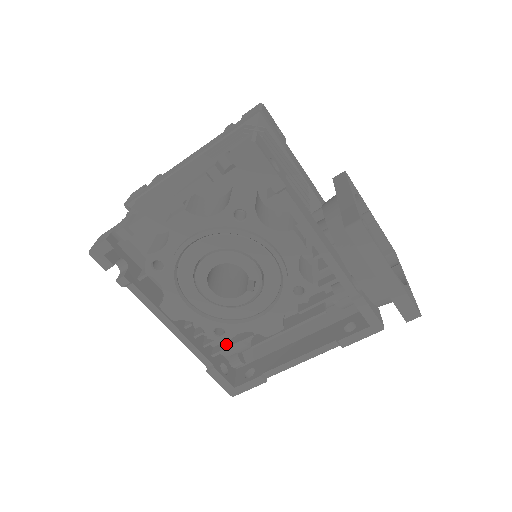
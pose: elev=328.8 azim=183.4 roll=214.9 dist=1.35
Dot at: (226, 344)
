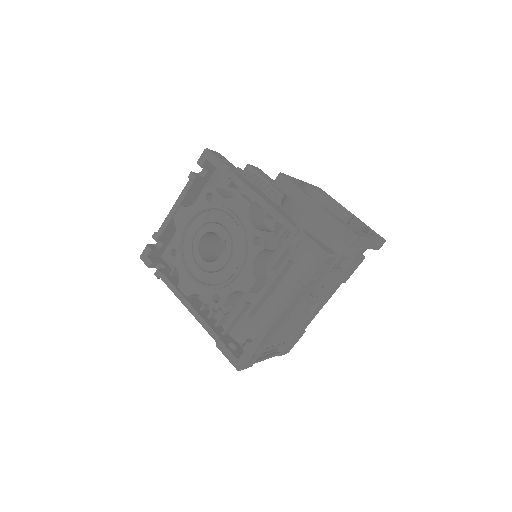
Dot at: occluded
